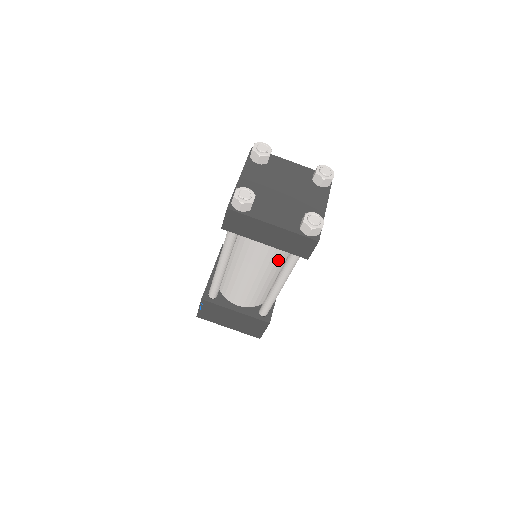
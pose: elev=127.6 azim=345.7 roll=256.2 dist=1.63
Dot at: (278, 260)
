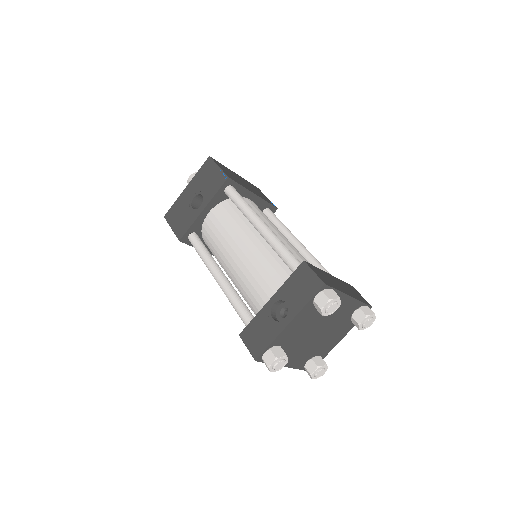
Dot at: occluded
